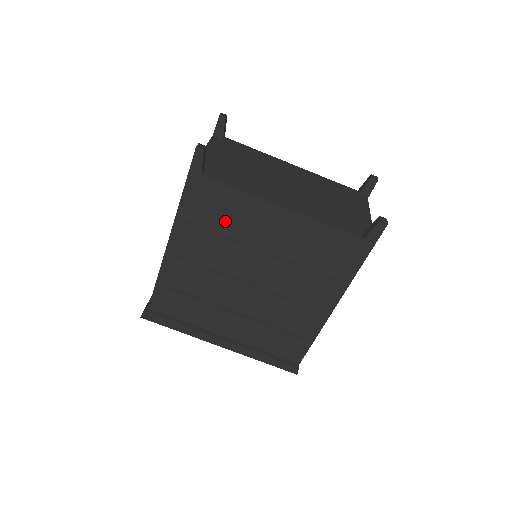
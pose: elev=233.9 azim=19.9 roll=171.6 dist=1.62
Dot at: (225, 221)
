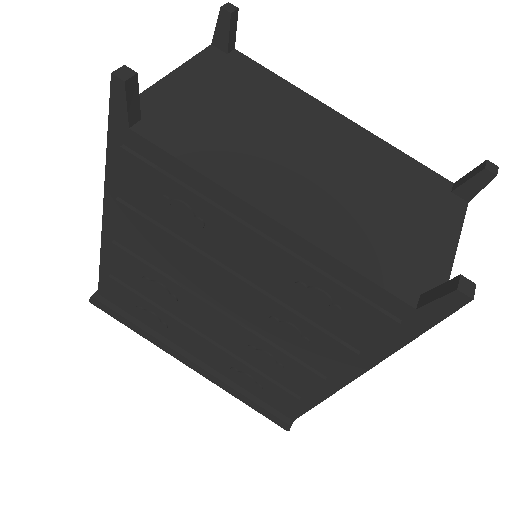
Dot at: (174, 214)
